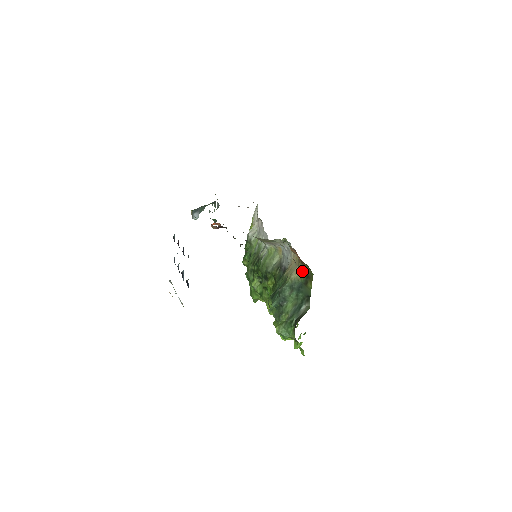
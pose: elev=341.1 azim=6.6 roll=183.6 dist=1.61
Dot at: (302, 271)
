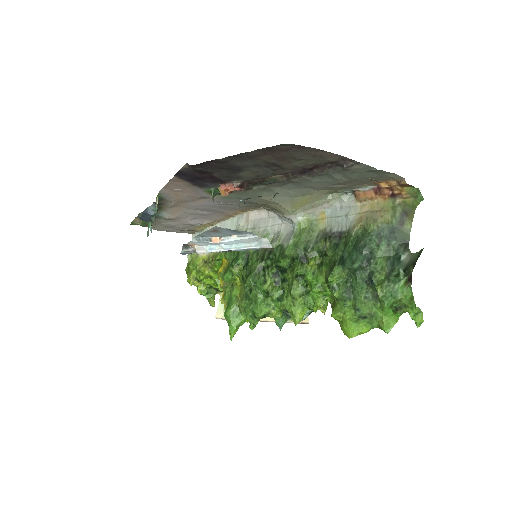
Dot at: (393, 210)
